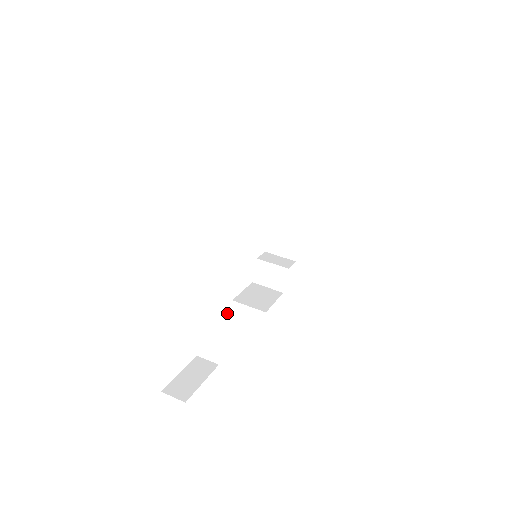
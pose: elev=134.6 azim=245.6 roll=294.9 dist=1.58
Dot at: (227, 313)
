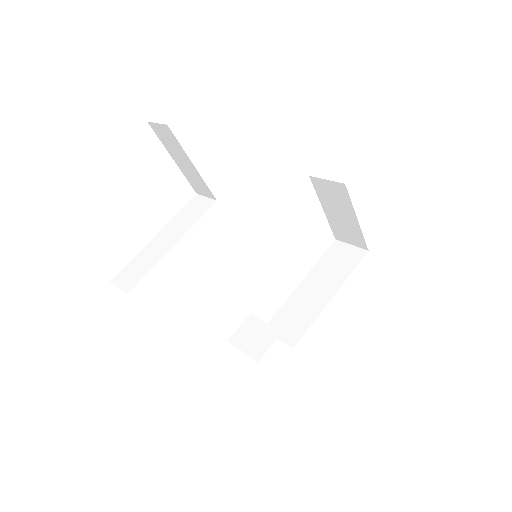
Dot at: occluded
